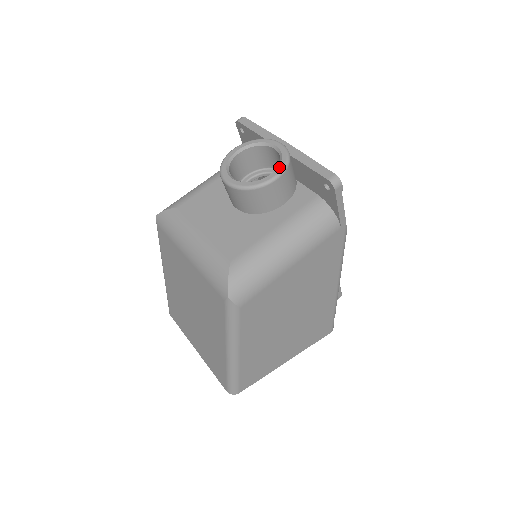
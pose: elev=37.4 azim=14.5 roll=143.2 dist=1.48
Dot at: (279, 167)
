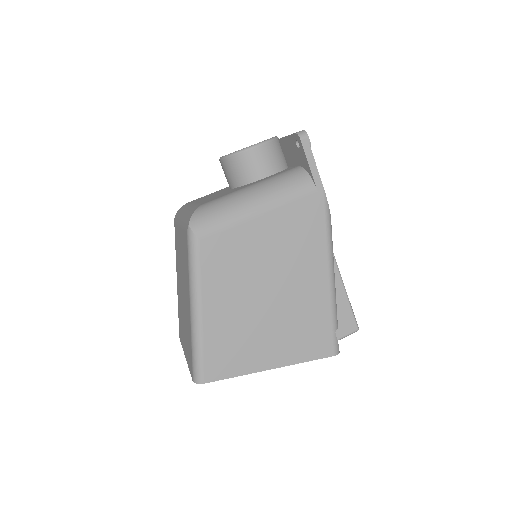
Dot at: (263, 141)
